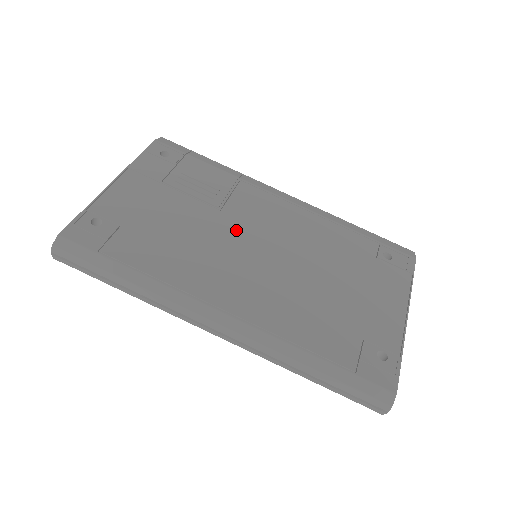
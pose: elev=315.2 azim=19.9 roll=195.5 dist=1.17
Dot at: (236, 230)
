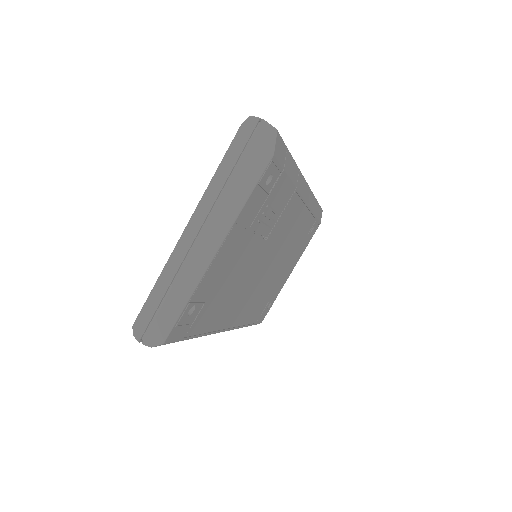
Dot at: (264, 256)
